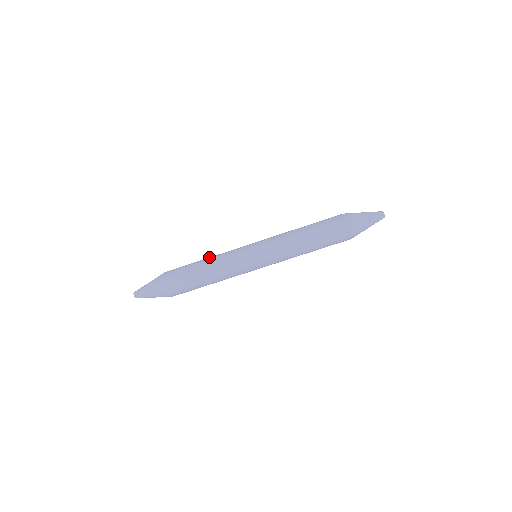
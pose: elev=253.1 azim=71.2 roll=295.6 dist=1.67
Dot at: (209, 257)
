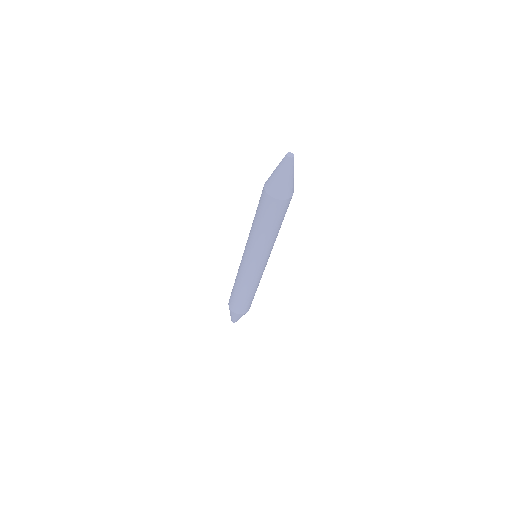
Dot at: (236, 284)
